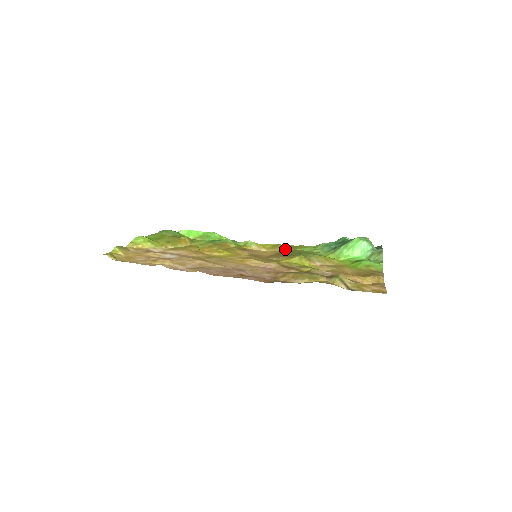
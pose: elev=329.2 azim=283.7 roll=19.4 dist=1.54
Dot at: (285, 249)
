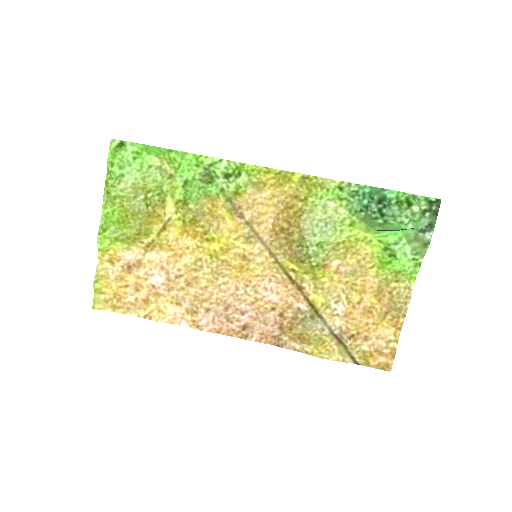
Dot at: (295, 191)
